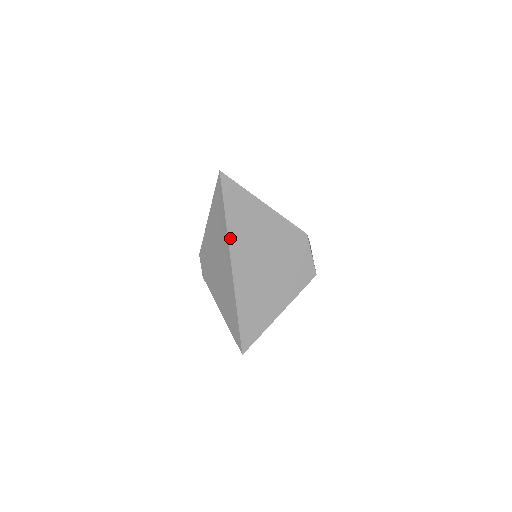
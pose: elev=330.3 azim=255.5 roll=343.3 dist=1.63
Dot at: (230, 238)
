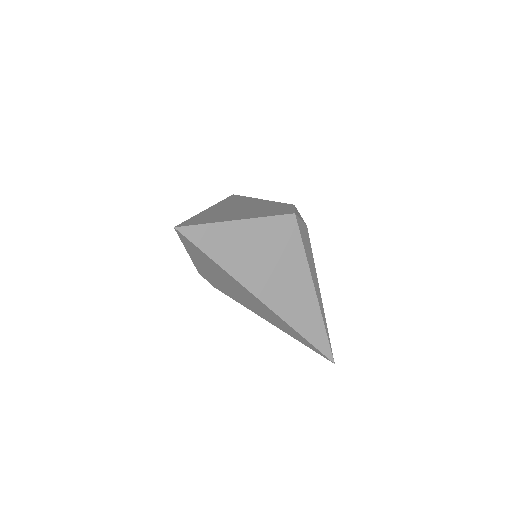
Dot at: (219, 203)
